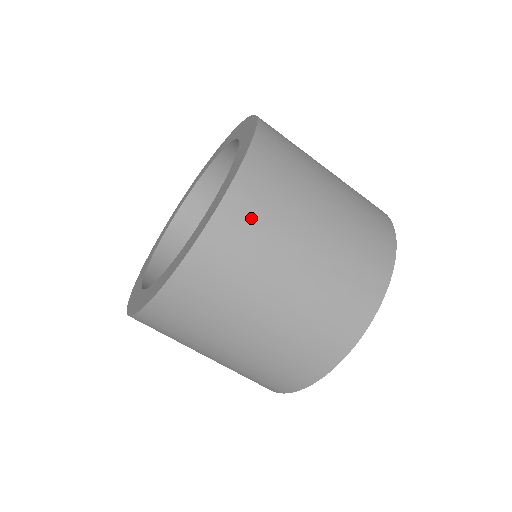
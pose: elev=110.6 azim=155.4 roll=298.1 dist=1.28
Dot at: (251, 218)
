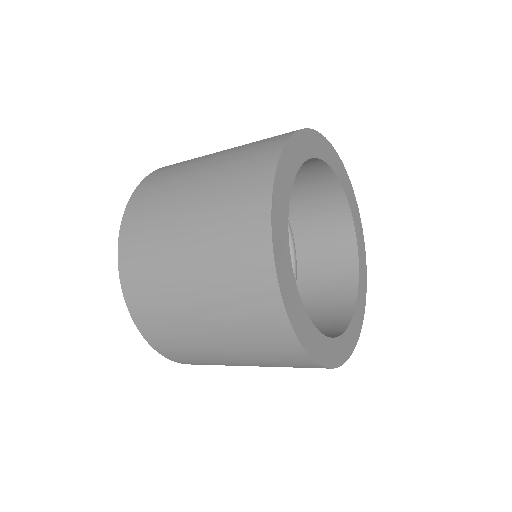
Dot at: (147, 304)
